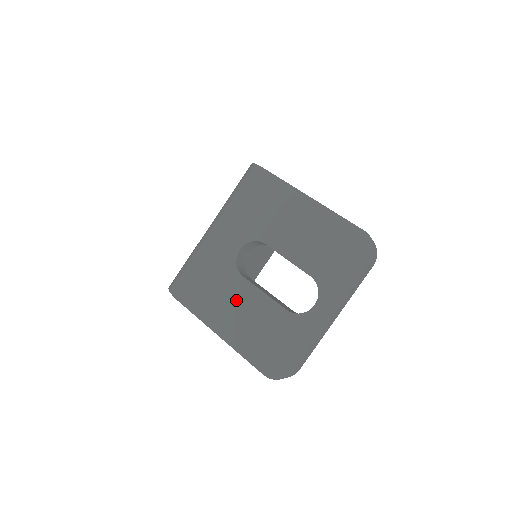
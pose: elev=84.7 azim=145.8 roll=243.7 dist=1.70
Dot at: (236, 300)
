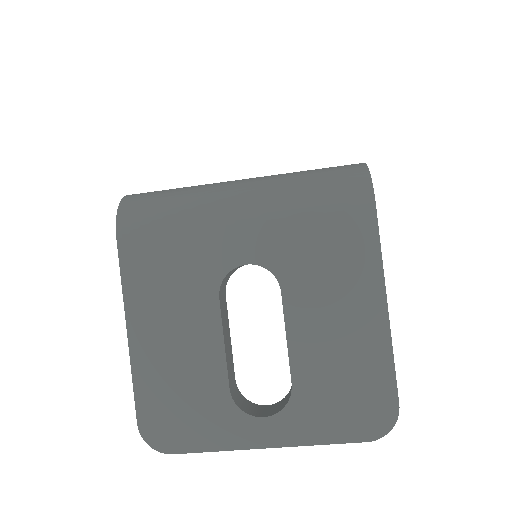
Dot at: (185, 316)
